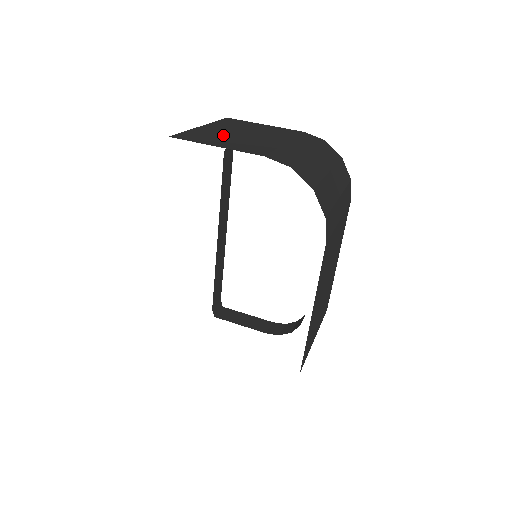
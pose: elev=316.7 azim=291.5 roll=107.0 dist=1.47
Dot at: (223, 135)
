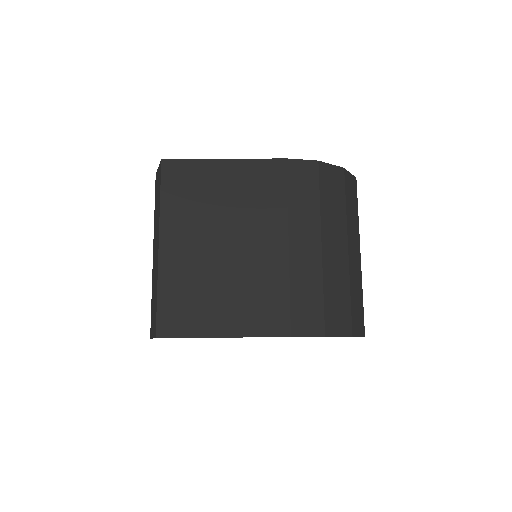
Dot at: (206, 274)
